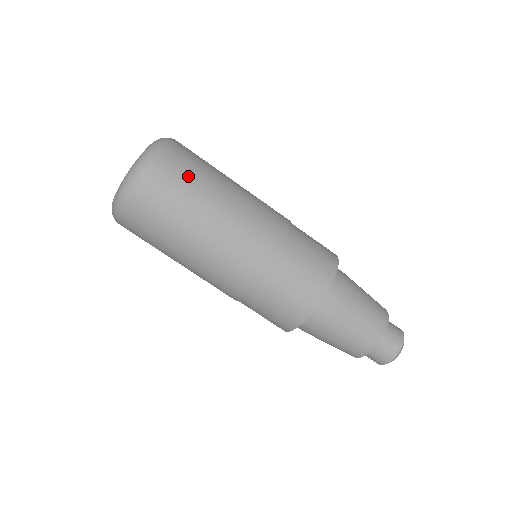
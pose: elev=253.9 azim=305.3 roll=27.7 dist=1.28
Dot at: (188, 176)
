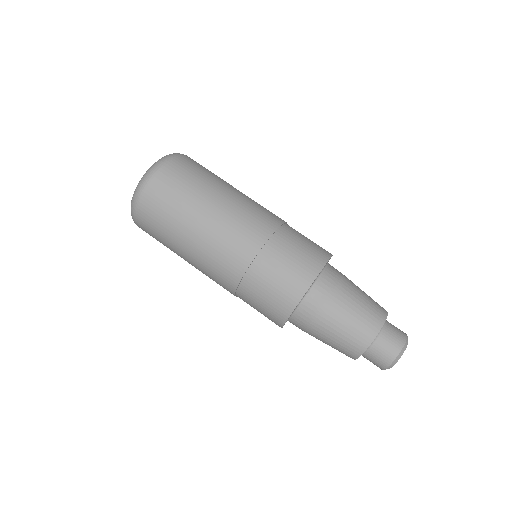
Dot at: (203, 170)
